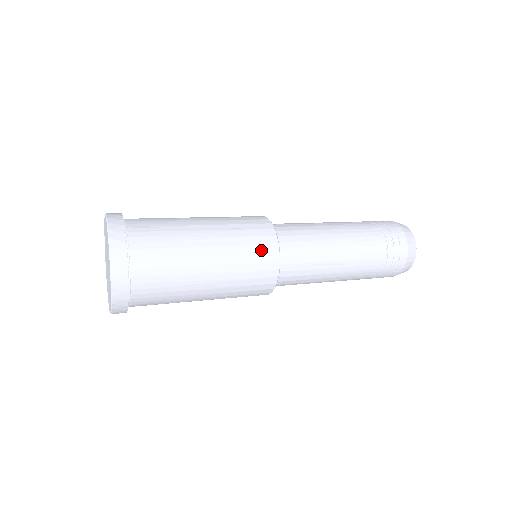
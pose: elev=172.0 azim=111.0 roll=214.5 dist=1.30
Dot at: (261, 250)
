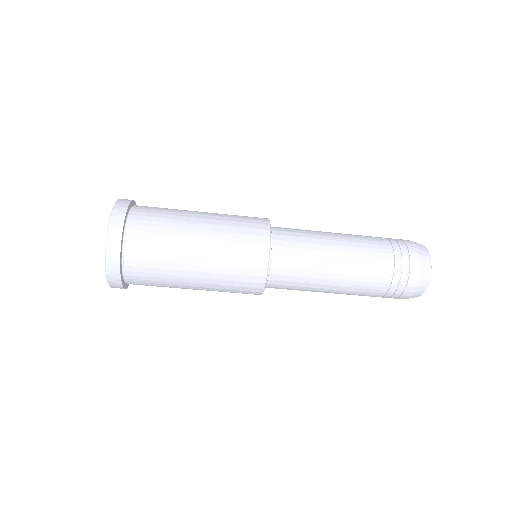
Dot at: (252, 227)
